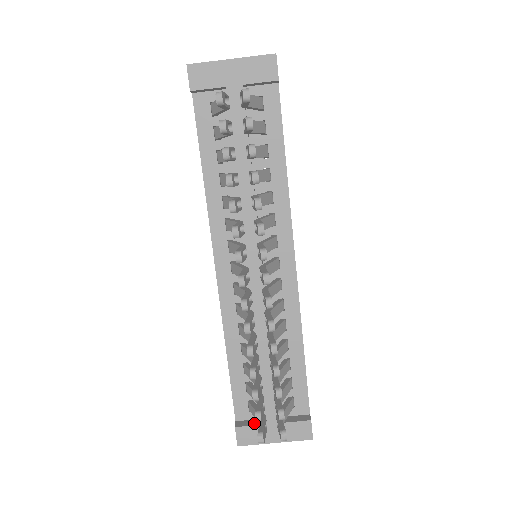
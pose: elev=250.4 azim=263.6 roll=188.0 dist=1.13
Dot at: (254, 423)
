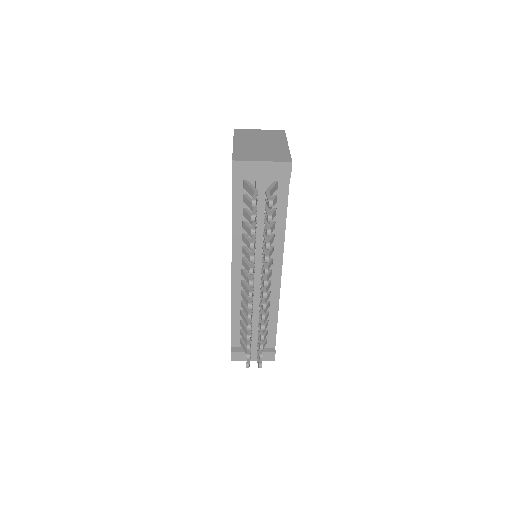
Dot at: (242, 350)
